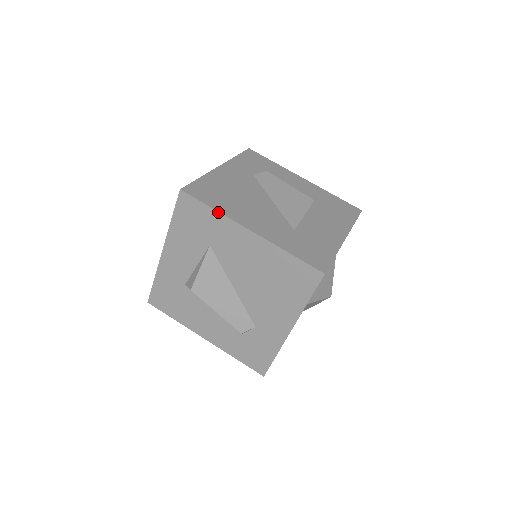
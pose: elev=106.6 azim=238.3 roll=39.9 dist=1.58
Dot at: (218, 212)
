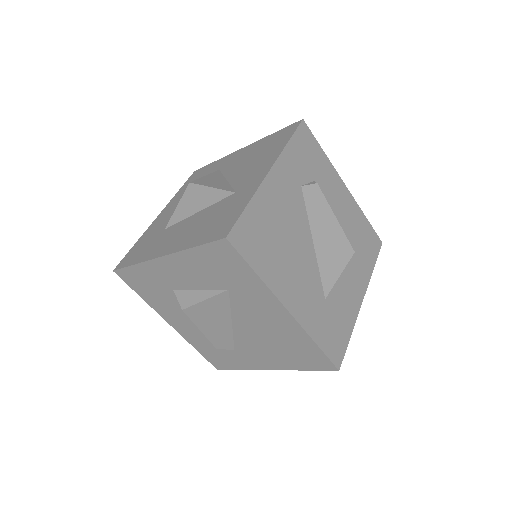
Dot at: (261, 280)
